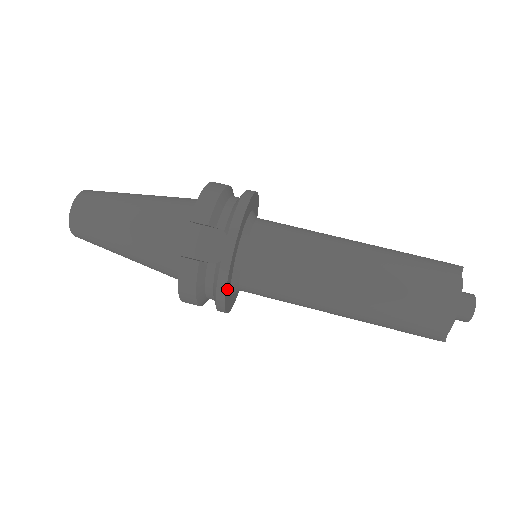
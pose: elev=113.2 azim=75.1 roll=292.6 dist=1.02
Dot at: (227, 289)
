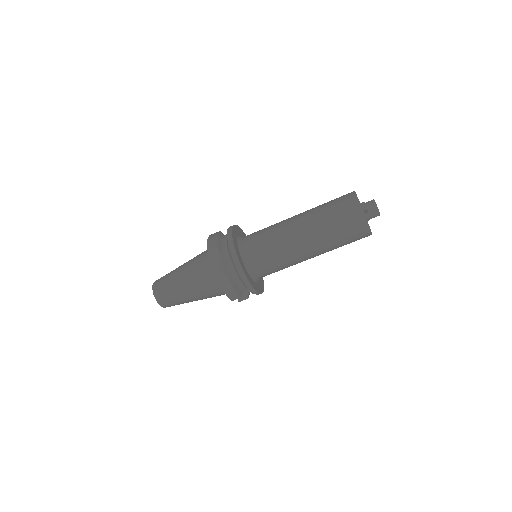
Dot at: (263, 285)
